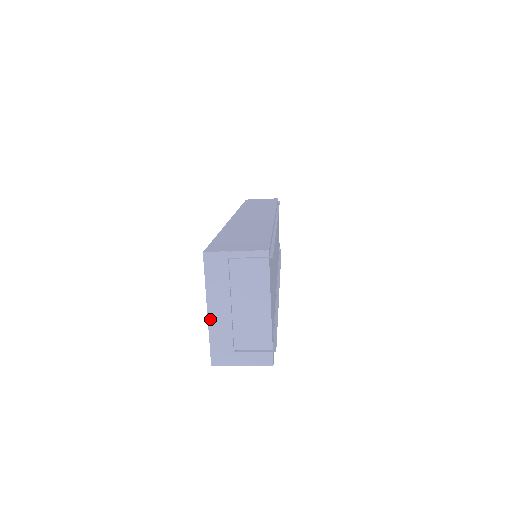
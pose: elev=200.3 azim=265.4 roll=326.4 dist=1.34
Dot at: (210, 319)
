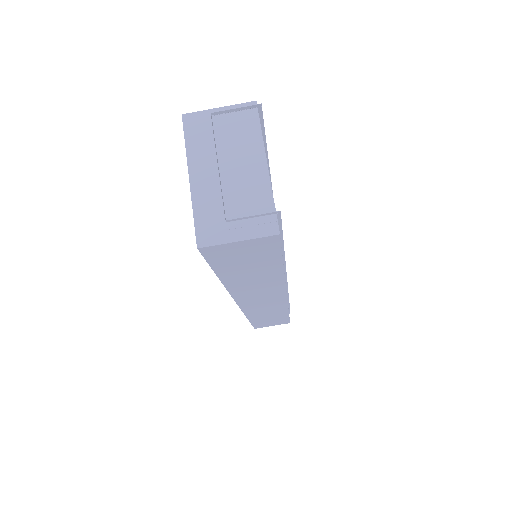
Dot at: (193, 187)
